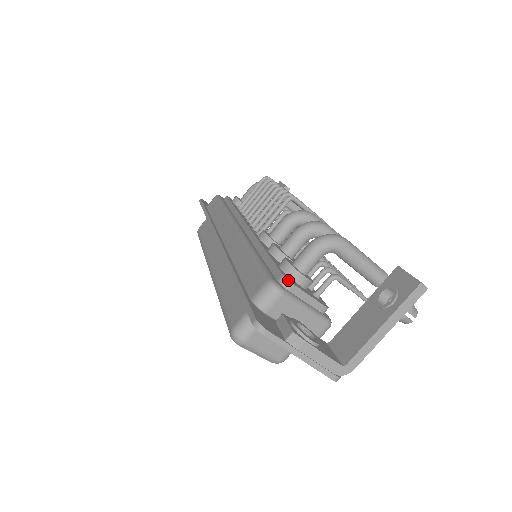
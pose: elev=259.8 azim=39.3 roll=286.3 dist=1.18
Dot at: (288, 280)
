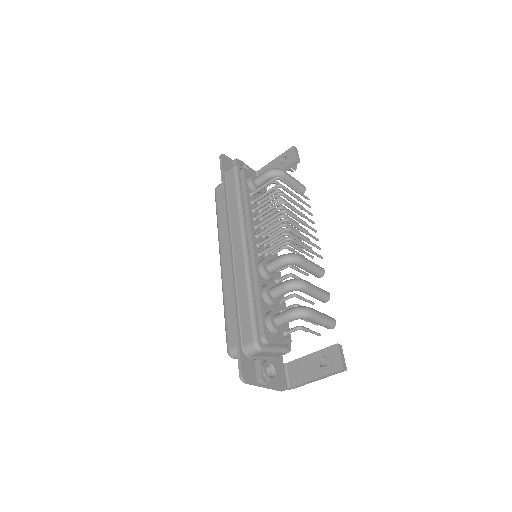
Dot at: (267, 341)
